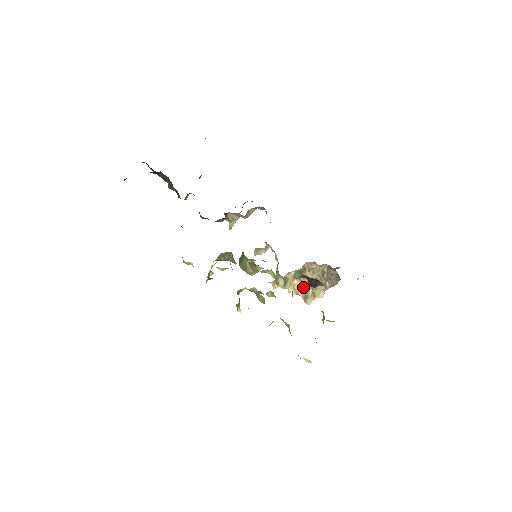
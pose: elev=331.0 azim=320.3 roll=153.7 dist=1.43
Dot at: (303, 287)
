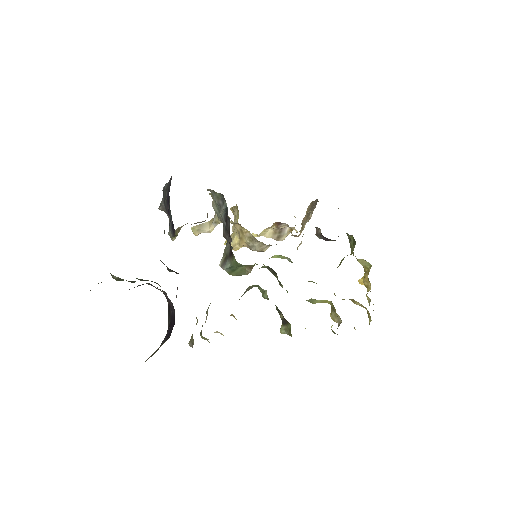
Dot at: (274, 231)
